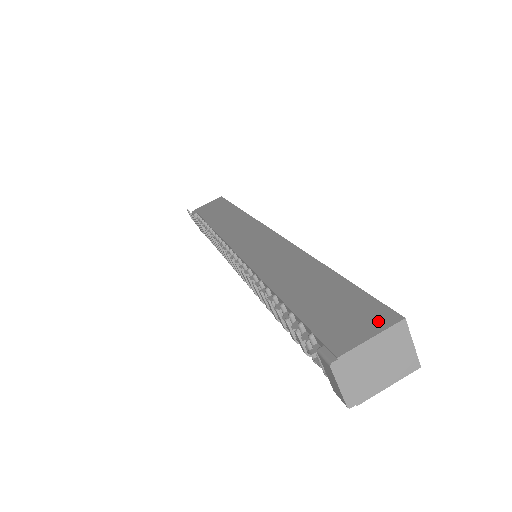
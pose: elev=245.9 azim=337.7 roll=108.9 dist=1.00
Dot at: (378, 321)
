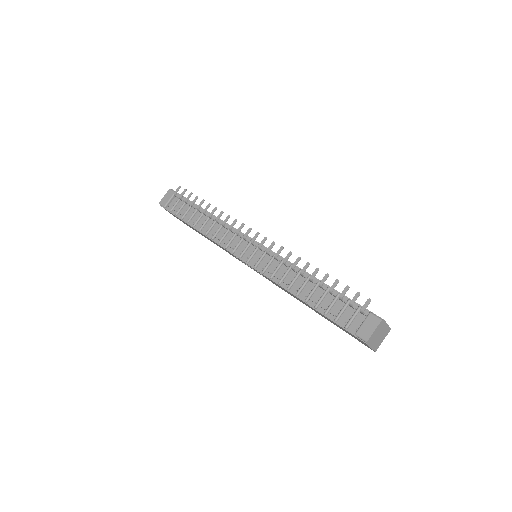
Dot at: occluded
